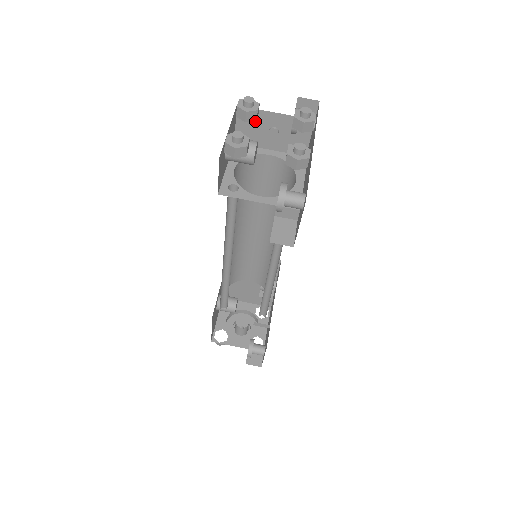
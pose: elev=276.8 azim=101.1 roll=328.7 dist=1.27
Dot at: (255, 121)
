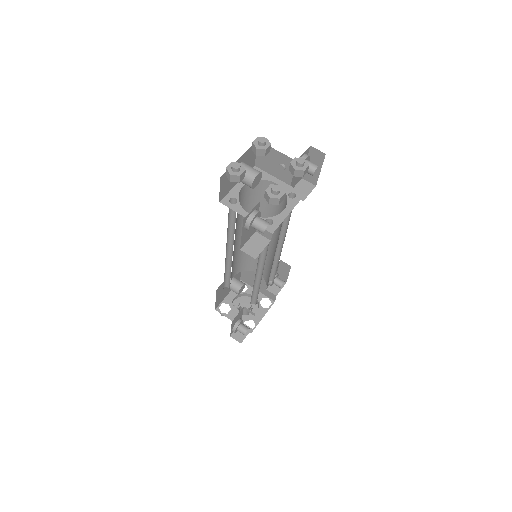
Dot at: (270, 155)
